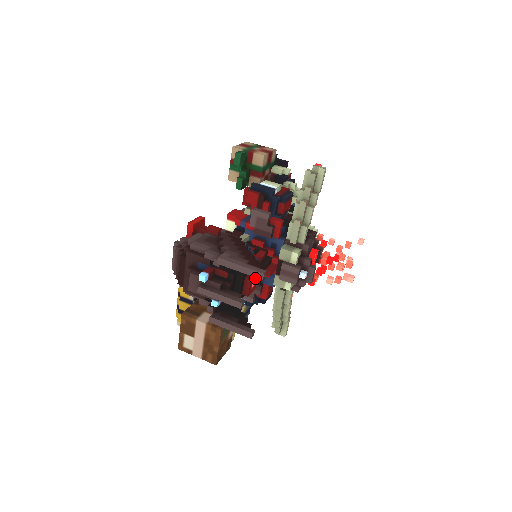
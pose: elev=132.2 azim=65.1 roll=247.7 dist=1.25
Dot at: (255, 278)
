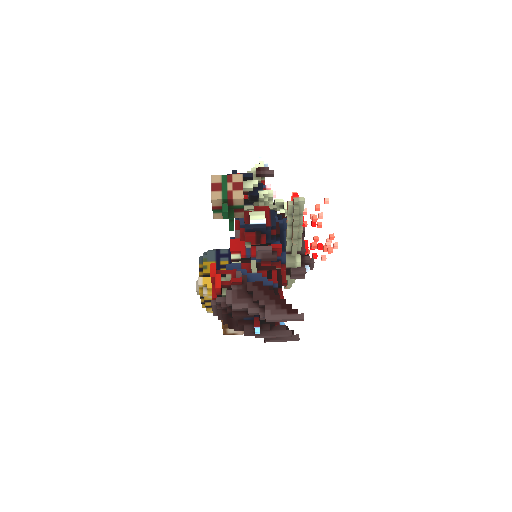
Dot at: occluded
